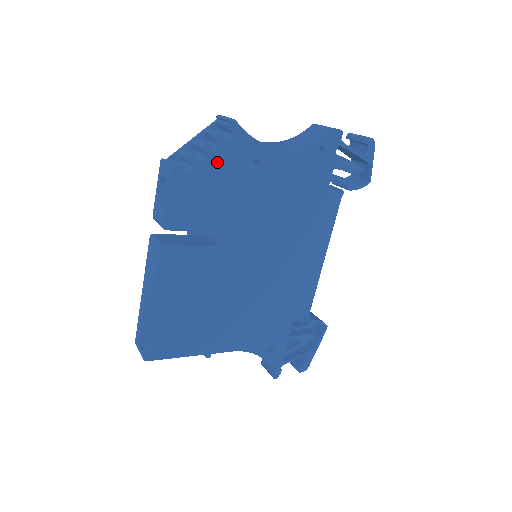
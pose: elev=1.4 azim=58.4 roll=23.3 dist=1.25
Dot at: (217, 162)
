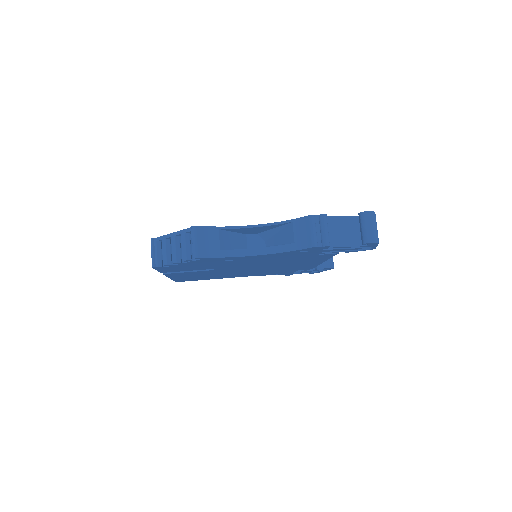
Dot at: (191, 263)
